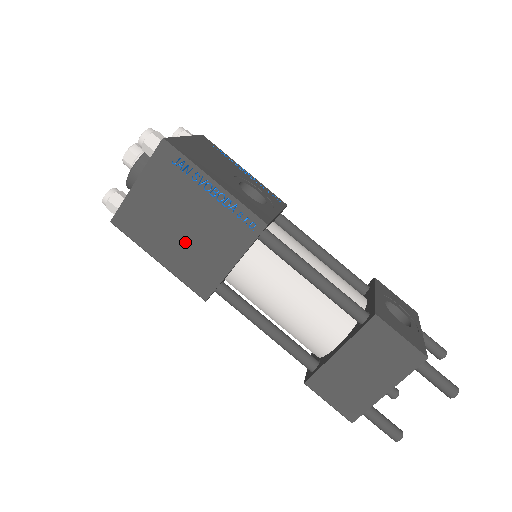
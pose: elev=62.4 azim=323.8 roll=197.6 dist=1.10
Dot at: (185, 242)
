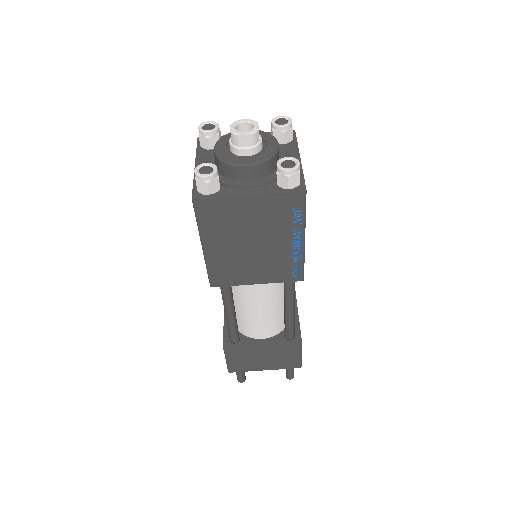
Dot at: (240, 253)
